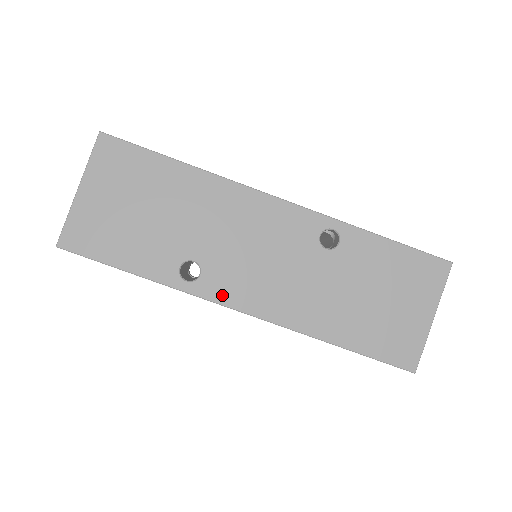
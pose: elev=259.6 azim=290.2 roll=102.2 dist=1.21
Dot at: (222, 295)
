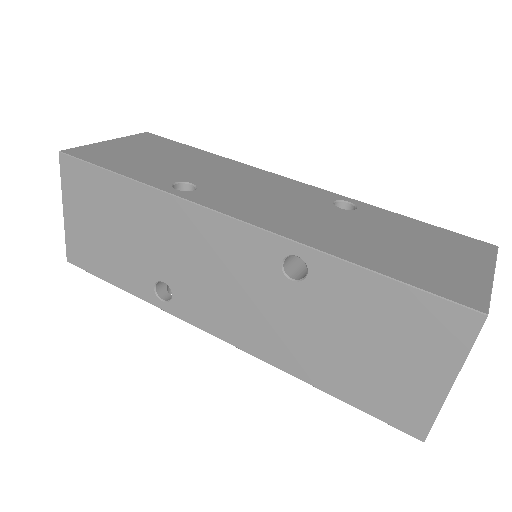
Dot at: (213, 204)
